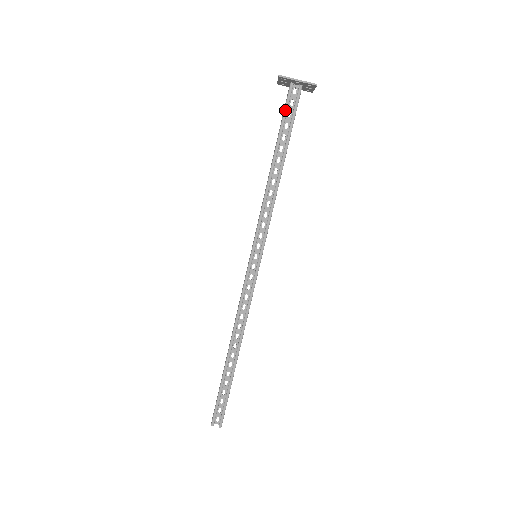
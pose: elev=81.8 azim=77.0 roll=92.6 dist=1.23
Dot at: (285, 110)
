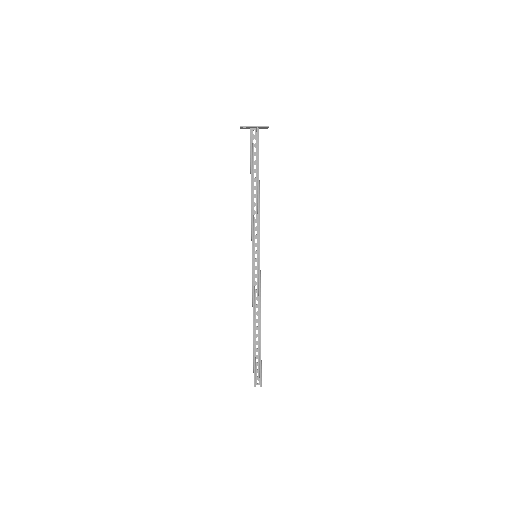
Dot at: (251, 148)
